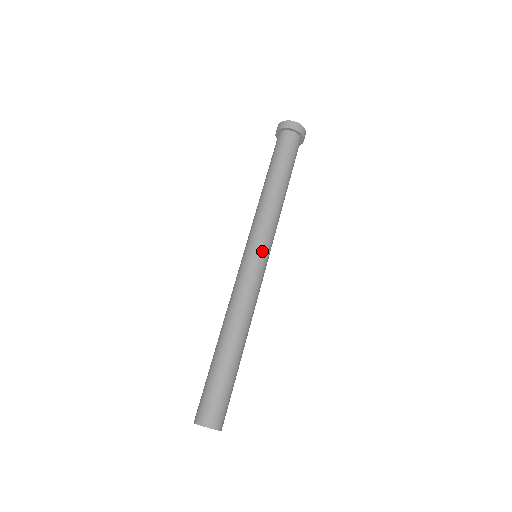
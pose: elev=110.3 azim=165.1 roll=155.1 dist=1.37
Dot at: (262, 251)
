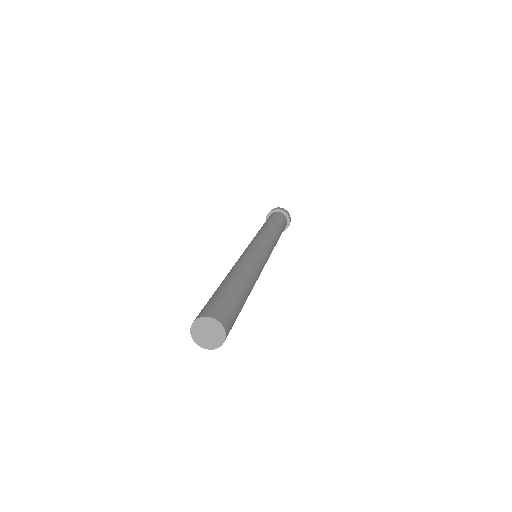
Dot at: (251, 244)
